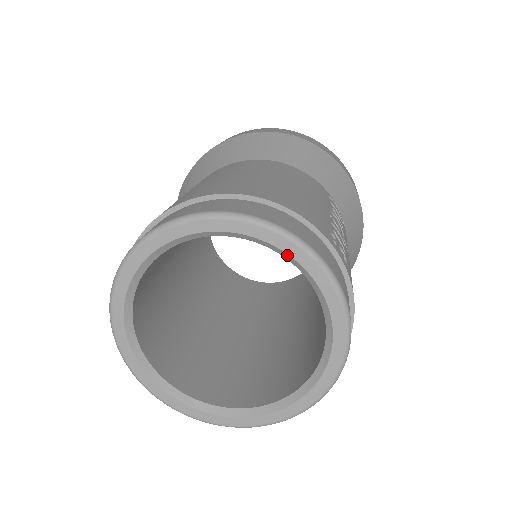
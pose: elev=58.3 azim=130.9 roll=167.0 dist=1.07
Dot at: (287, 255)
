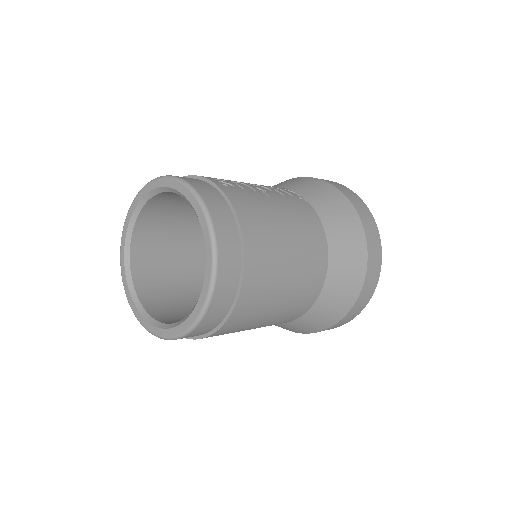
Dot at: (163, 188)
